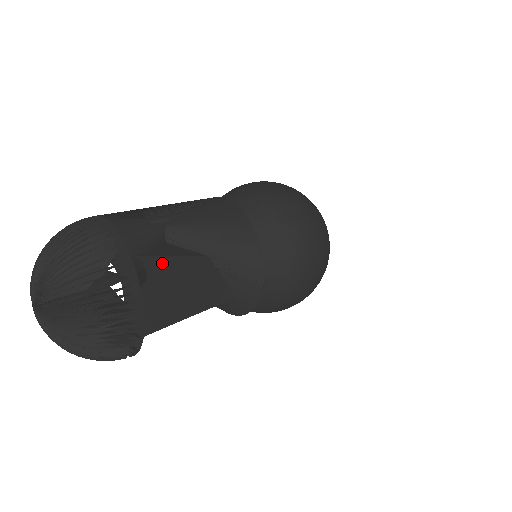
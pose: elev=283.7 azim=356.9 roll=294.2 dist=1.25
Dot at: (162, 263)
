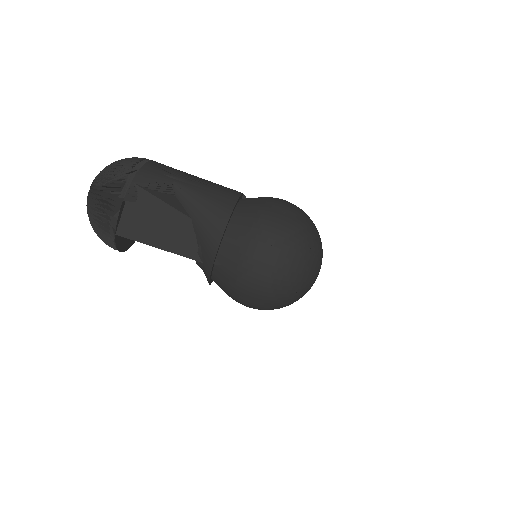
Dot at: (152, 200)
